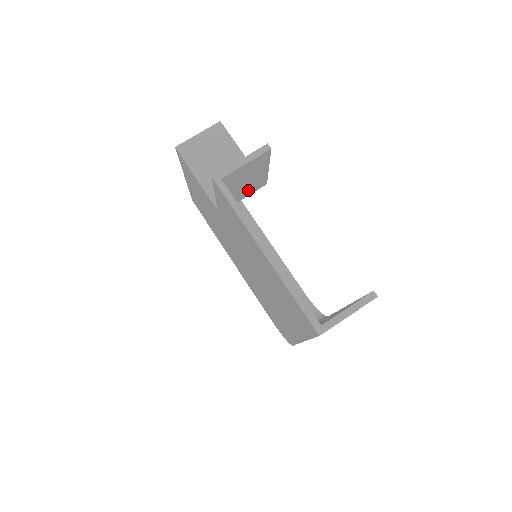
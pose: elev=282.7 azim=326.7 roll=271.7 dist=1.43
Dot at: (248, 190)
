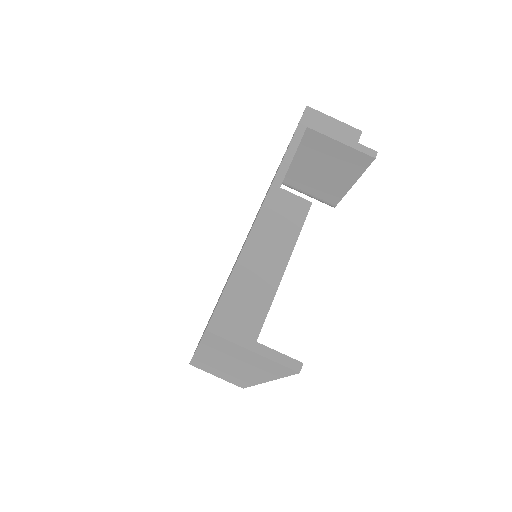
Dot at: (316, 187)
